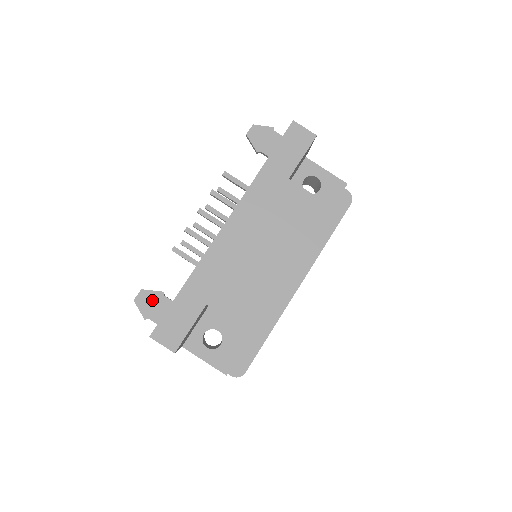
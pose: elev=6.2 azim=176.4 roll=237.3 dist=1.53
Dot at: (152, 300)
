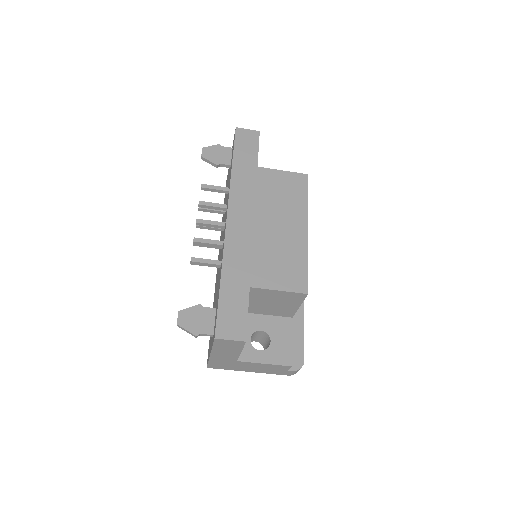
Dot at: (194, 316)
